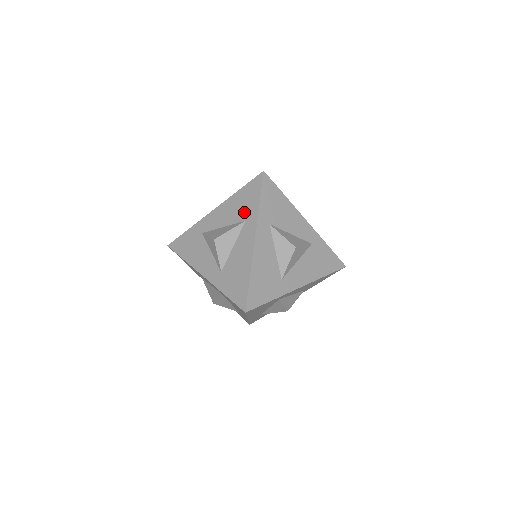
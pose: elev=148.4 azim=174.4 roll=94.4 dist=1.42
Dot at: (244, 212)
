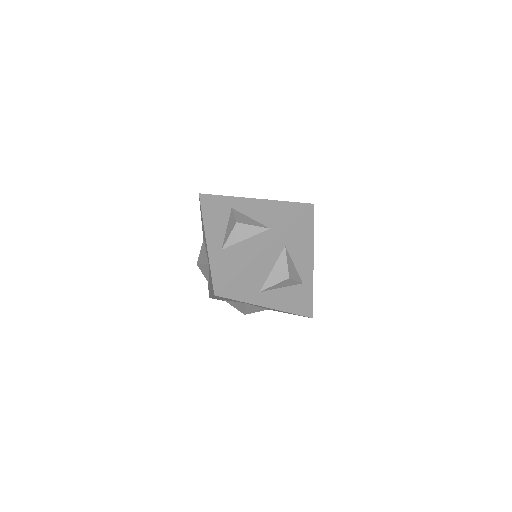
Dot at: (275, 221)
